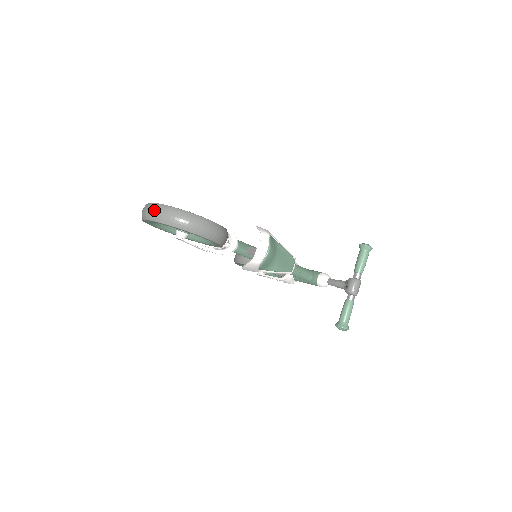
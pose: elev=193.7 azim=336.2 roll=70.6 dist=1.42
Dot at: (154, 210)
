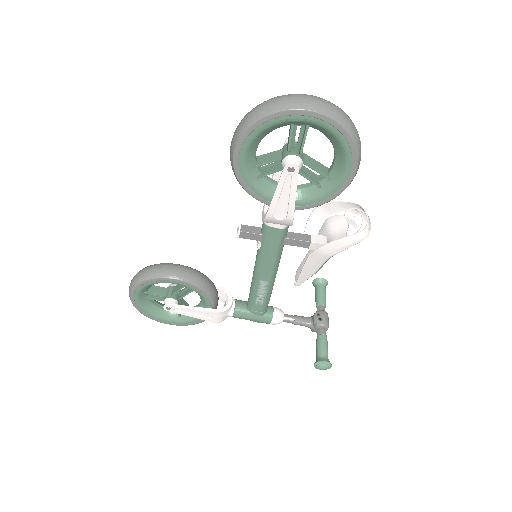
Dot at: (328, 102)
